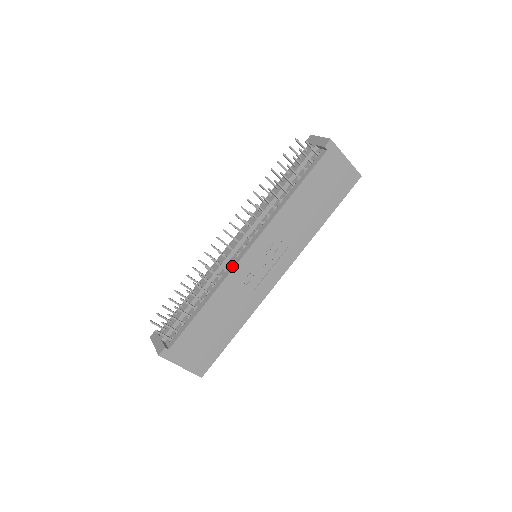
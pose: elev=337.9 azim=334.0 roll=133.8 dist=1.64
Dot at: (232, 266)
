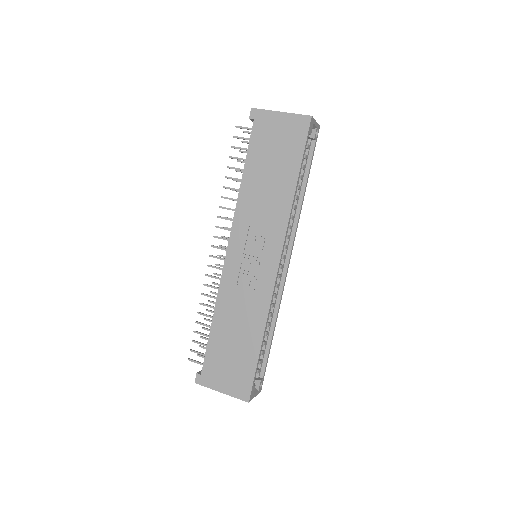
Dot at: (223, 273)
